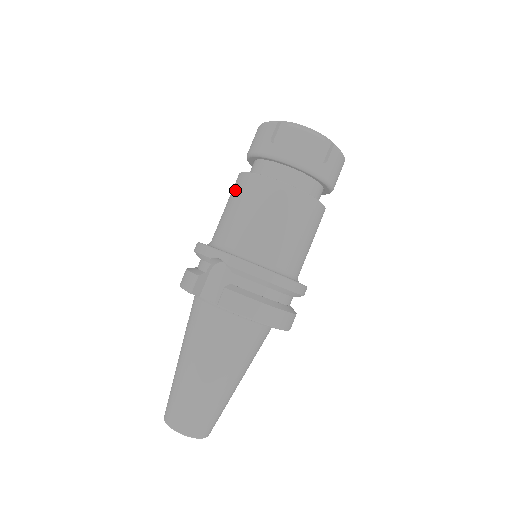
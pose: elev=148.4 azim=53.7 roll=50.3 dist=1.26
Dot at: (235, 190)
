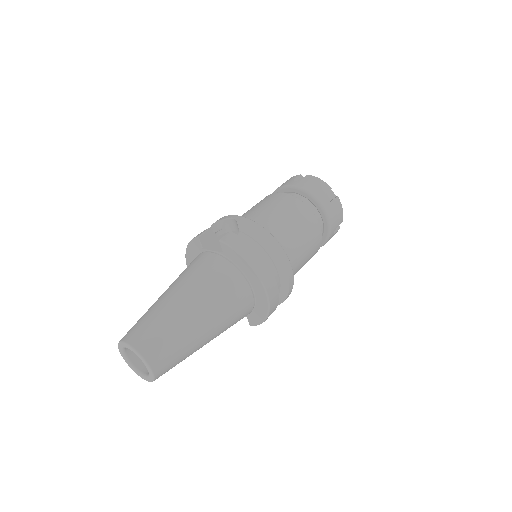
Dot at: occluded
